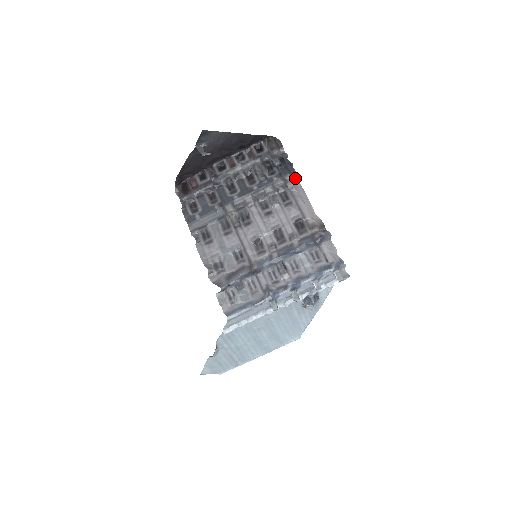
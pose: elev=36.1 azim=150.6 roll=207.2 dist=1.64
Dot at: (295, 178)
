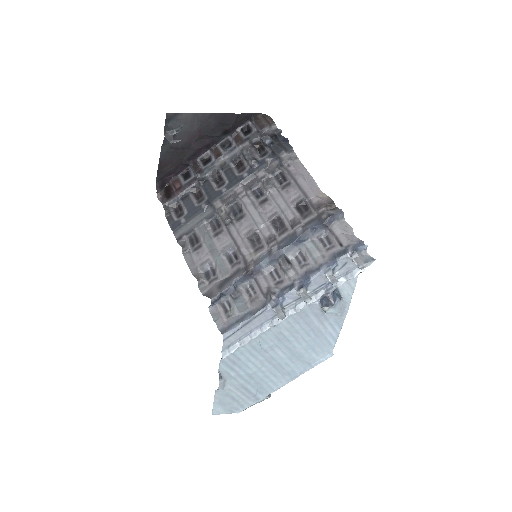
Dot at: (292, 154)
